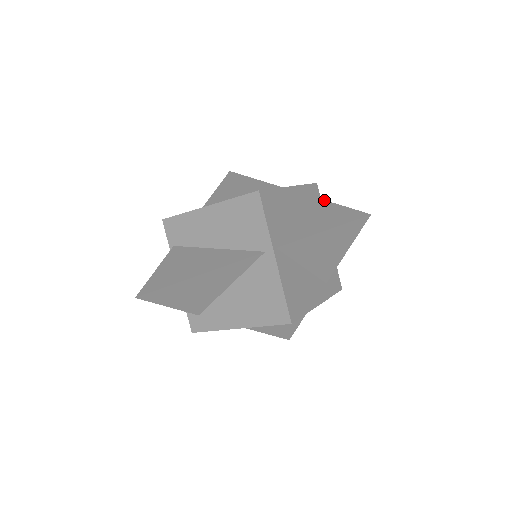
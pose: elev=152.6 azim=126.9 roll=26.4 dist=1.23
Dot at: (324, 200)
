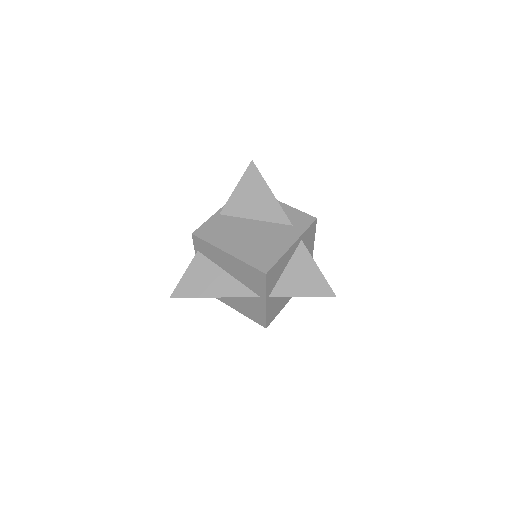
Dot at: (313, 259)
